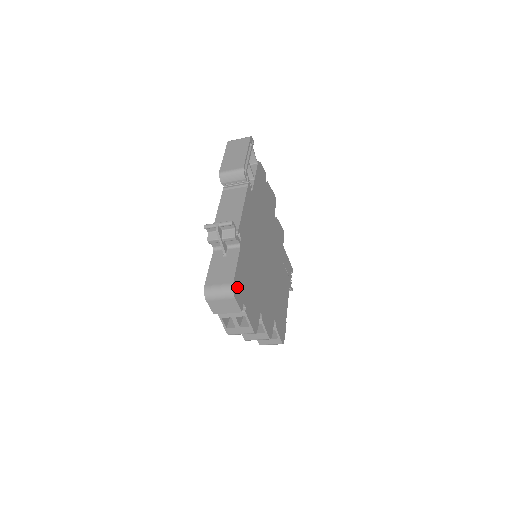
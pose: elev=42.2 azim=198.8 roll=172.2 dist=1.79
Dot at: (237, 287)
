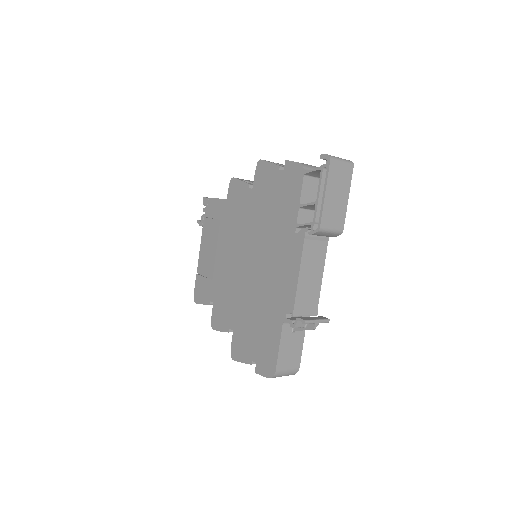
Dot at: occluded
